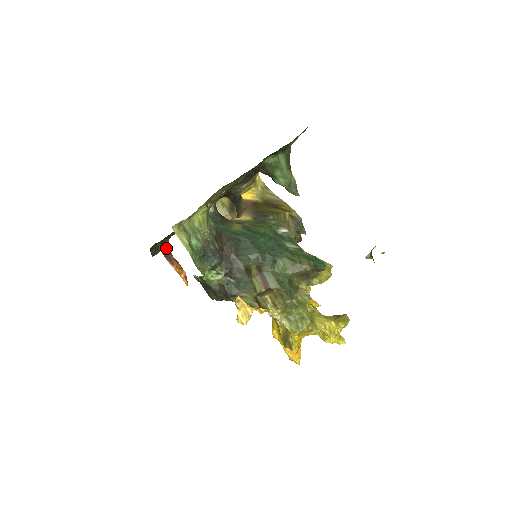
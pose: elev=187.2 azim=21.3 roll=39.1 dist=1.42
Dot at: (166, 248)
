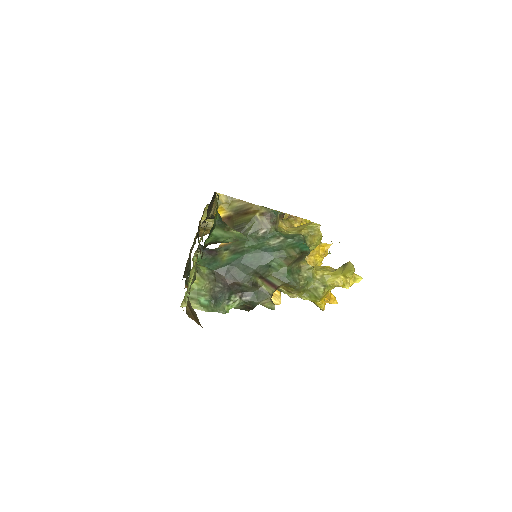
Dot at: occluded
